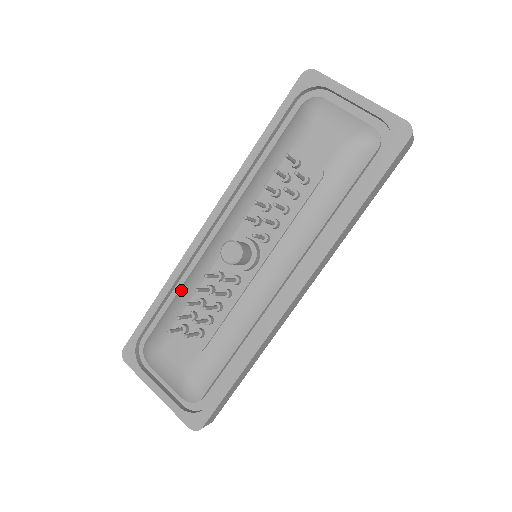
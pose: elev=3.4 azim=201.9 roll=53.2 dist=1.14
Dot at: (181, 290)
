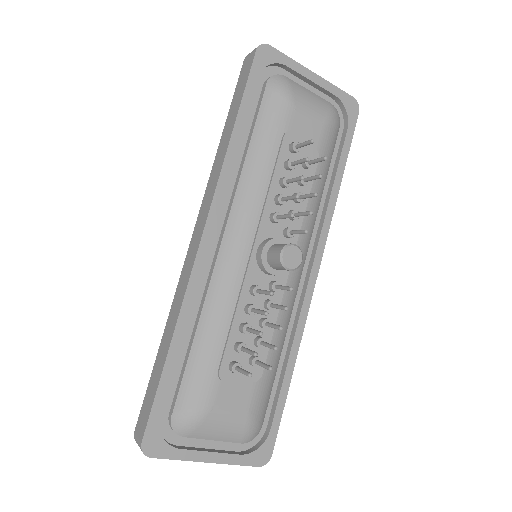
Dot at: (203, 328)
